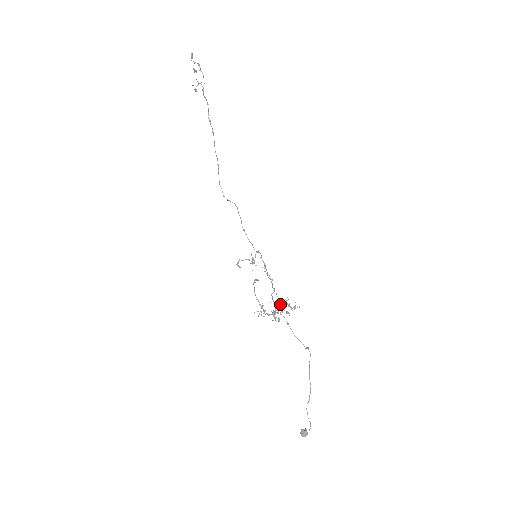
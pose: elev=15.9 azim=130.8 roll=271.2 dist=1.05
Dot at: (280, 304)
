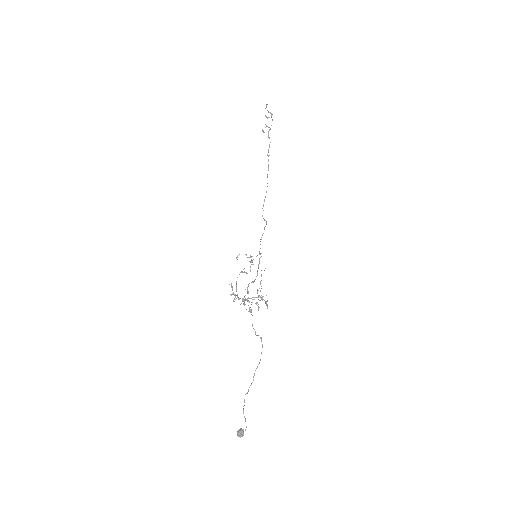
Dot at: occluded
